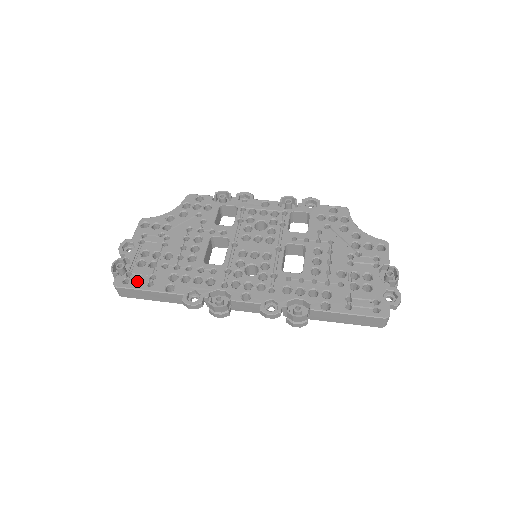
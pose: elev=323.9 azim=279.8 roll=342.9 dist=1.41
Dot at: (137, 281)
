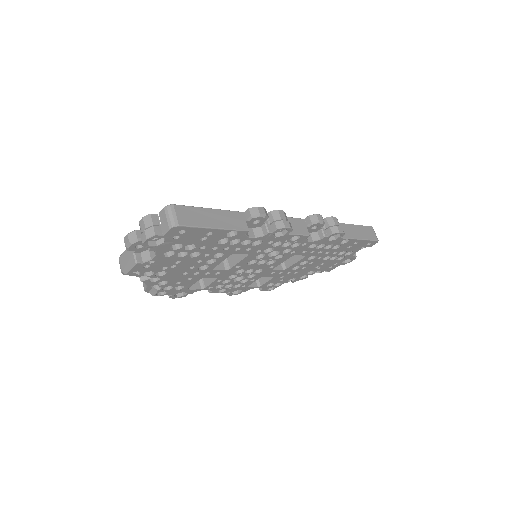
Dot at: occluded
